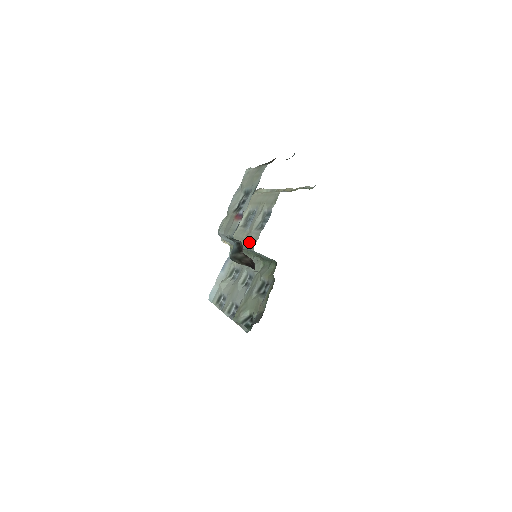
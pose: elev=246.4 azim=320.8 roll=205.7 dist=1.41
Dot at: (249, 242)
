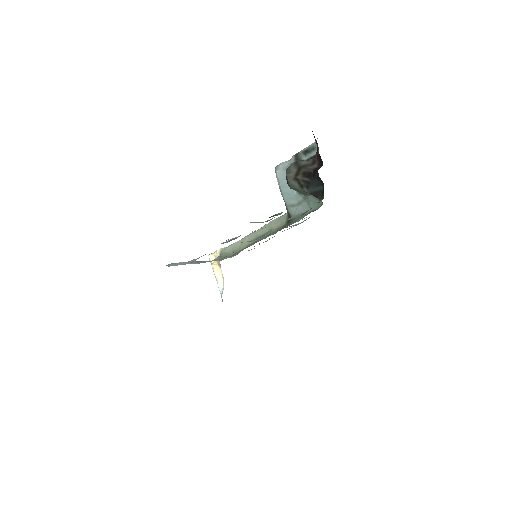
Dot at: occluded
